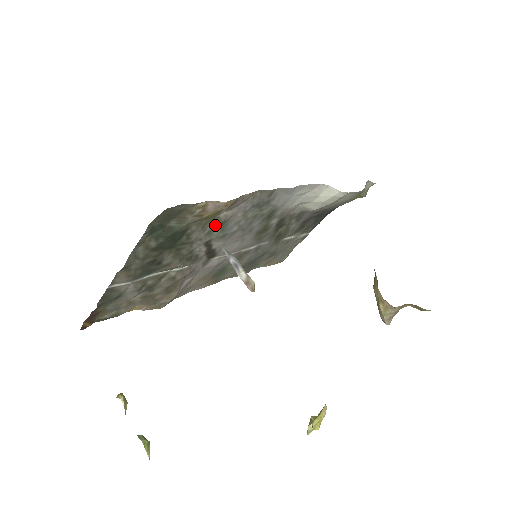
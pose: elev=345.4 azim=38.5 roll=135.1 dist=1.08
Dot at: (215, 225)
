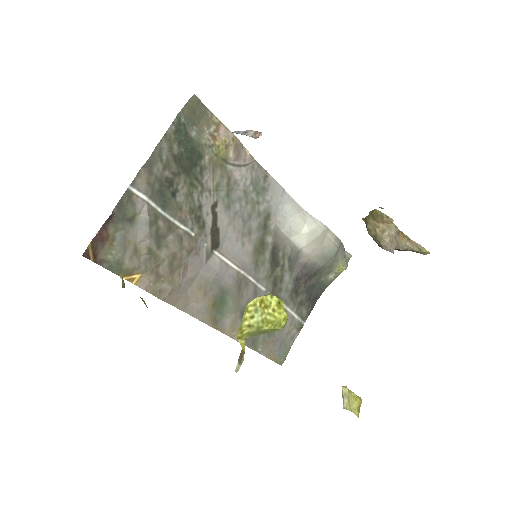
Dot at: (222, 178)
